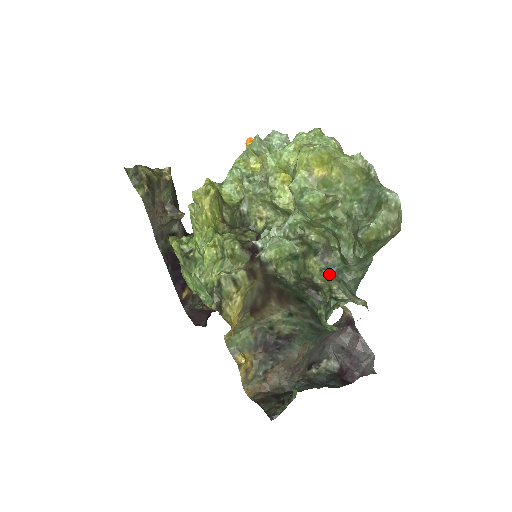
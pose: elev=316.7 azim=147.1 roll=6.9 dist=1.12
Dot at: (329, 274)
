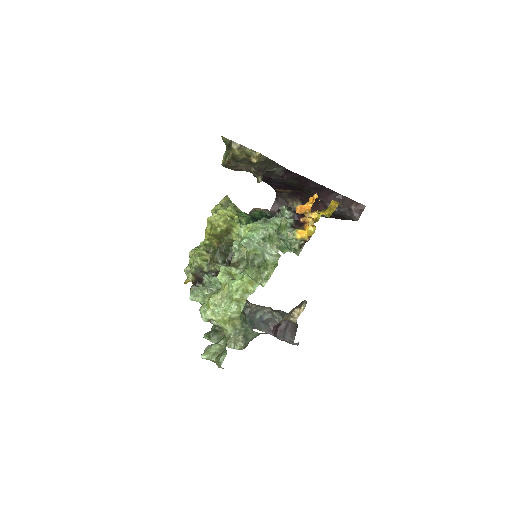
Dot at: occluded
